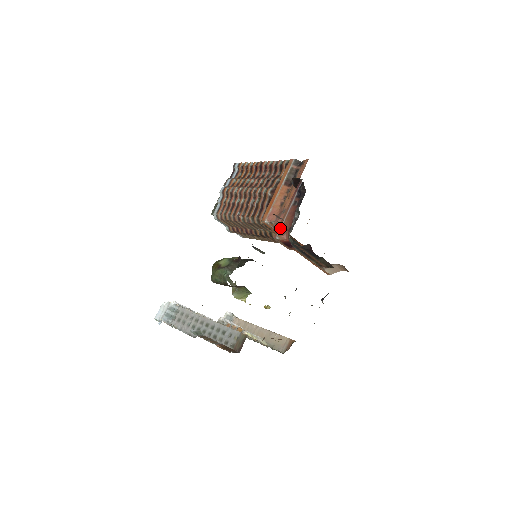
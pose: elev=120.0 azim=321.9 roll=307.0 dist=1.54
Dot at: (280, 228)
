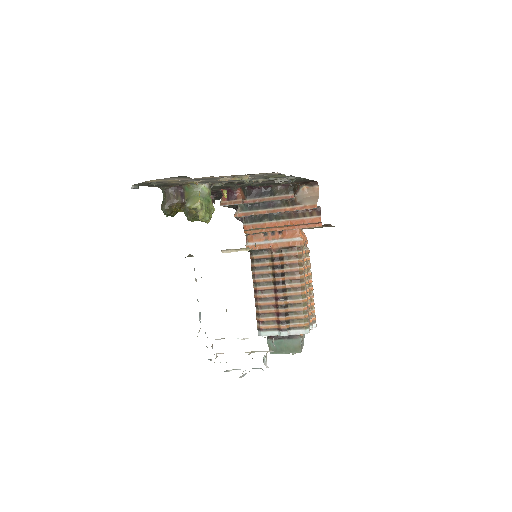
Dot at: occluded
